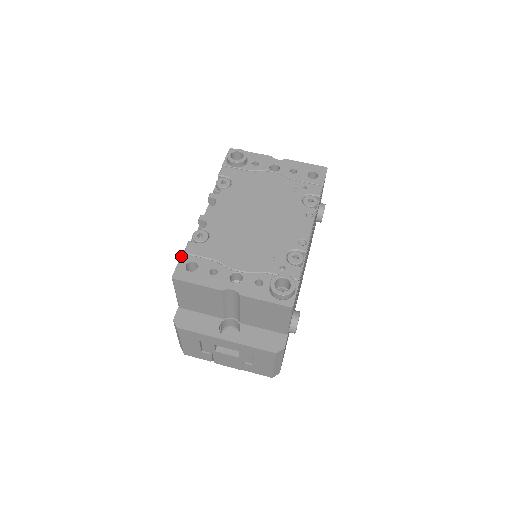
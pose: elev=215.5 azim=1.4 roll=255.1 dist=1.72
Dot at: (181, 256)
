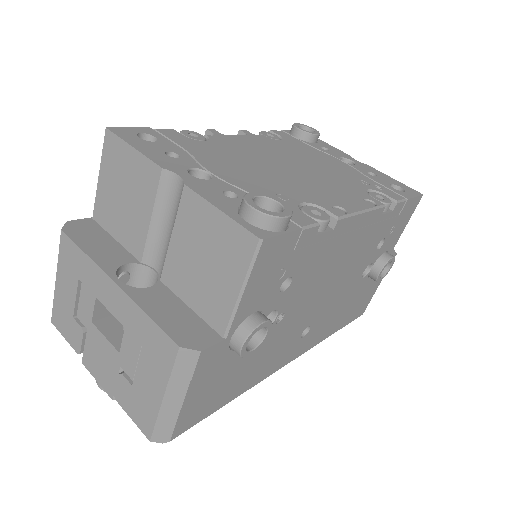
Dot at: (145, 127)
